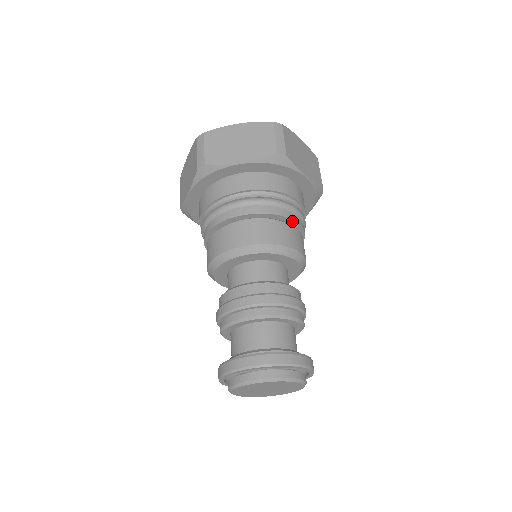
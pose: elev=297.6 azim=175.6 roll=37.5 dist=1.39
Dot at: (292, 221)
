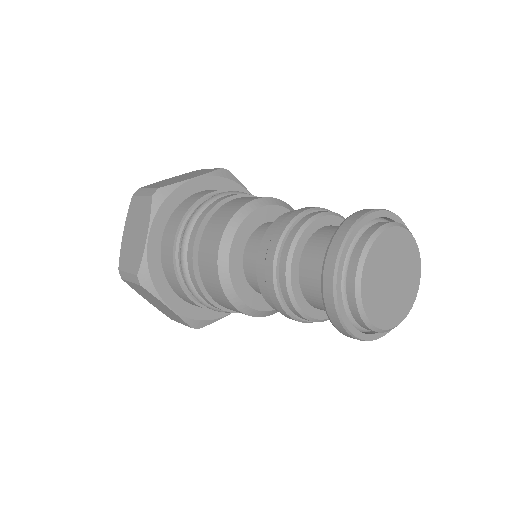
Dot at: occluded
